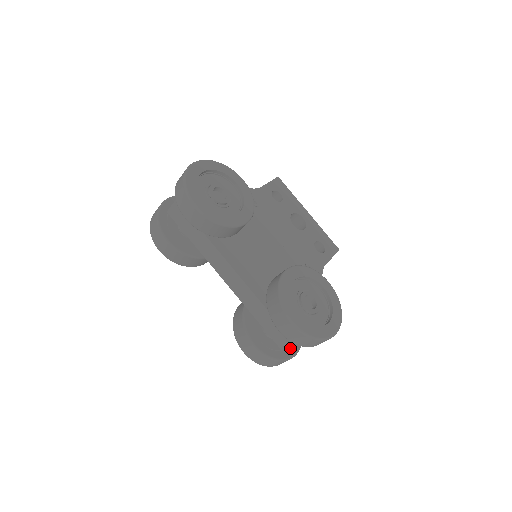
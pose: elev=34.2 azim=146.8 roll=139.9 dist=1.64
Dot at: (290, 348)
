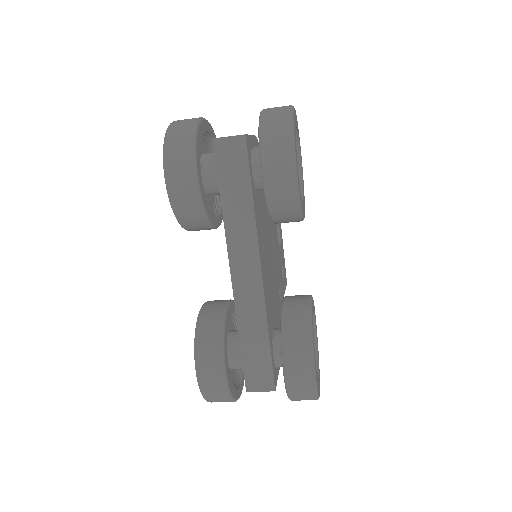
Dot at: (240, 385)
